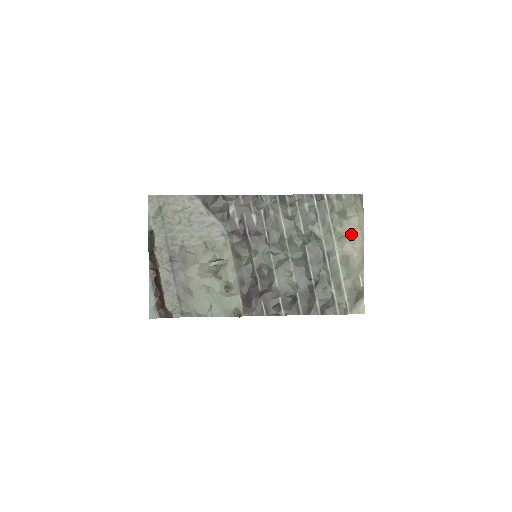
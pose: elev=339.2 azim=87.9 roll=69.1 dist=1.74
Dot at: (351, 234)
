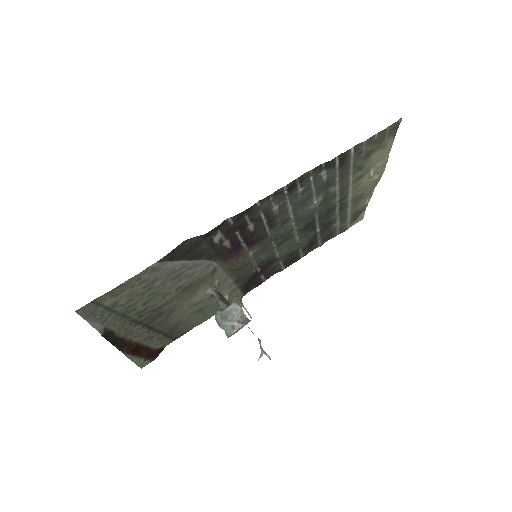
Dot at: (372, 169)
